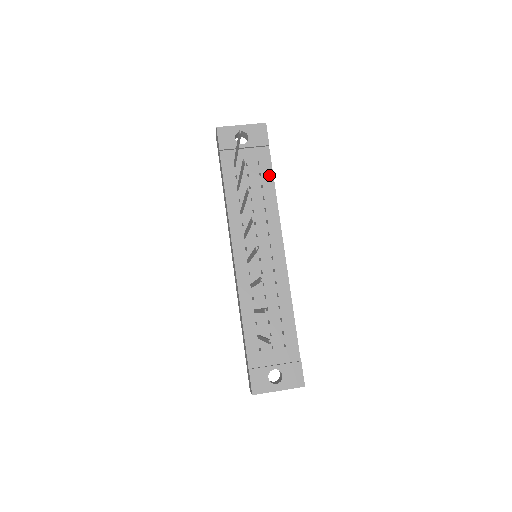
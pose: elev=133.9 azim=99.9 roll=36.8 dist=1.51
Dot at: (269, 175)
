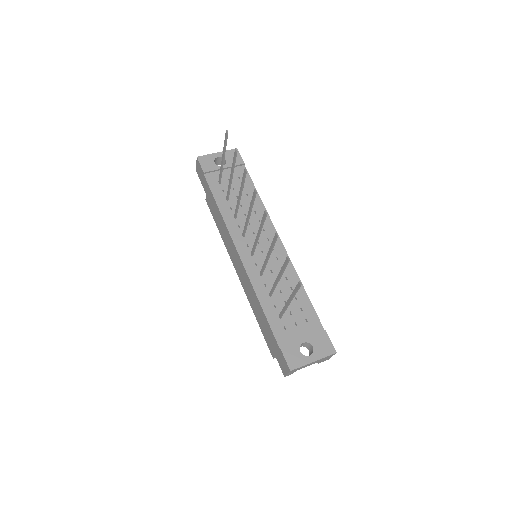
Dot at: (251, 186)
